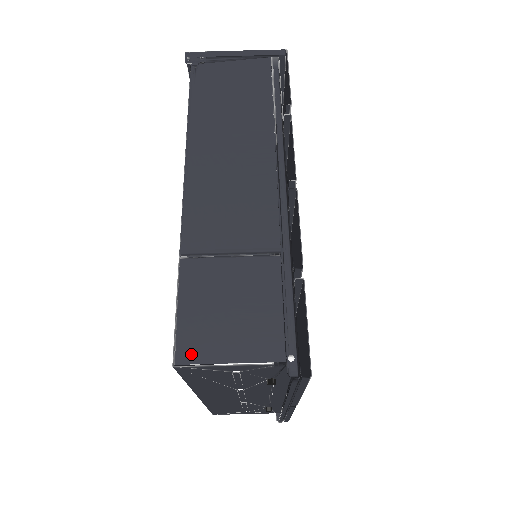
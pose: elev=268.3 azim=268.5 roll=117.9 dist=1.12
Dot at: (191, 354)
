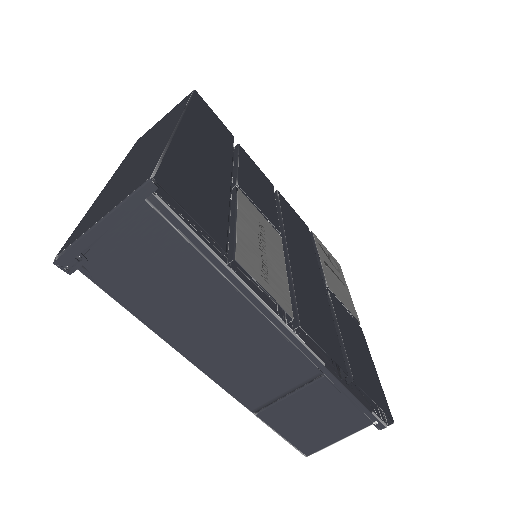
Dot at: (312, 448)
